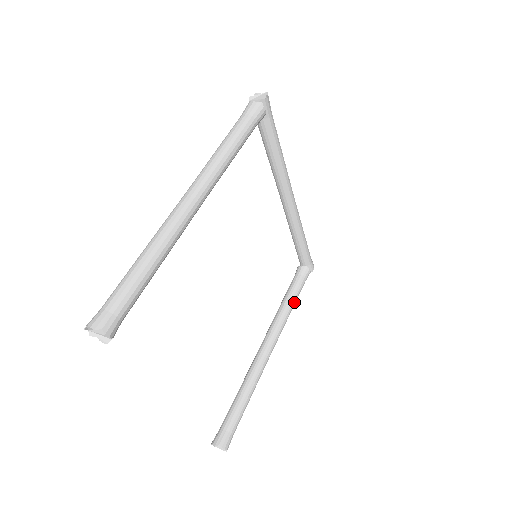
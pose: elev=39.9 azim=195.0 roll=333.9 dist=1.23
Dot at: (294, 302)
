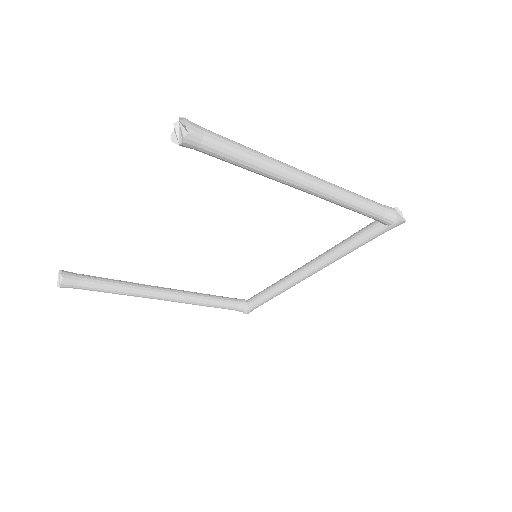
Dot at: (213, 306)
